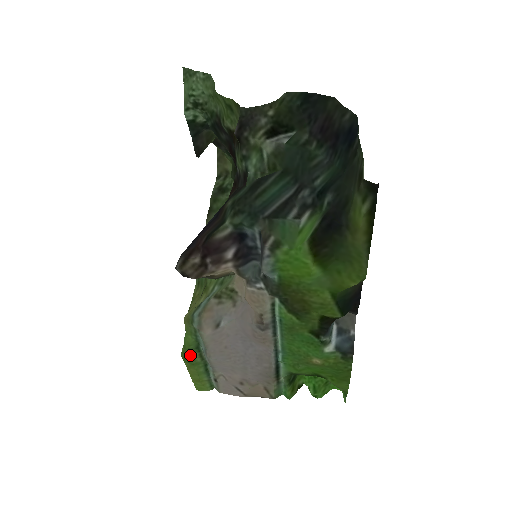
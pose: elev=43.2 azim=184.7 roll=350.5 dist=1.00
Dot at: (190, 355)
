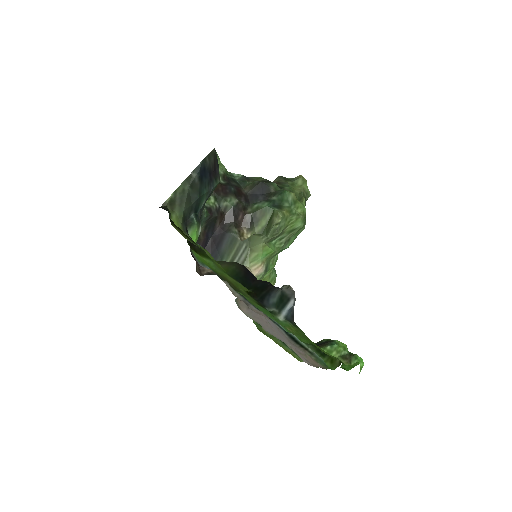
Dot at: (261, 329)
